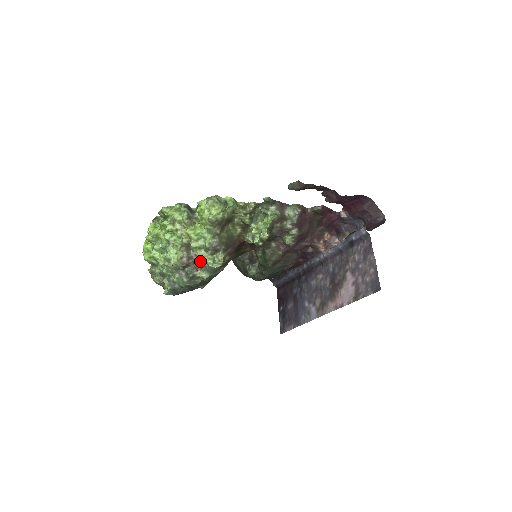
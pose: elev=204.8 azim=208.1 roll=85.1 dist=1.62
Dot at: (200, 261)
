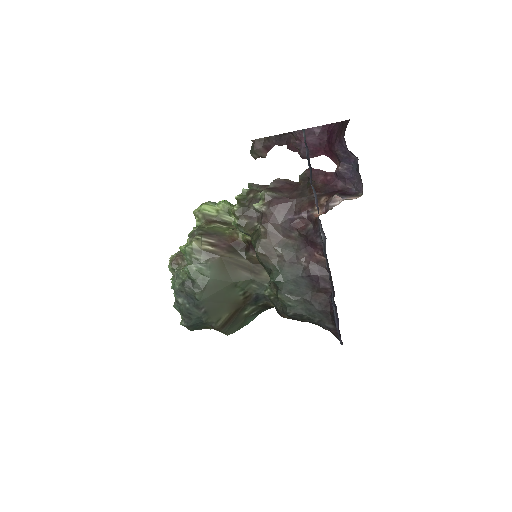
Dot at: occluded
